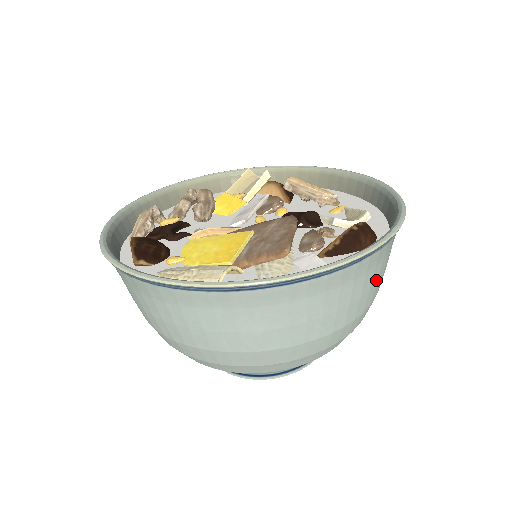
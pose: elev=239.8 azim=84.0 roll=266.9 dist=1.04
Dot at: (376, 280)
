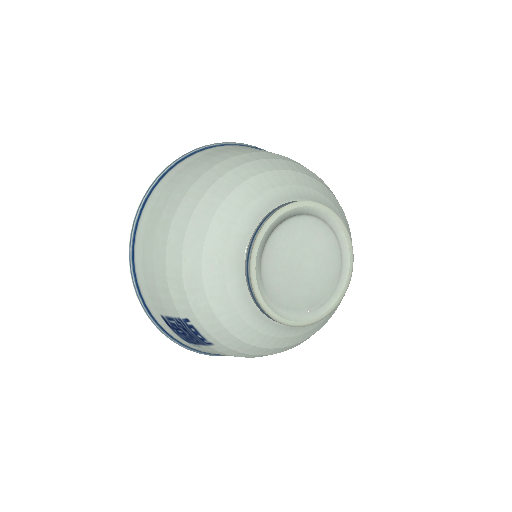
Dot at: occluded
